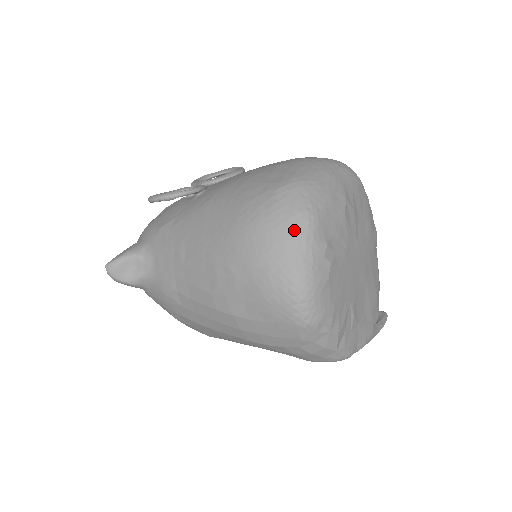
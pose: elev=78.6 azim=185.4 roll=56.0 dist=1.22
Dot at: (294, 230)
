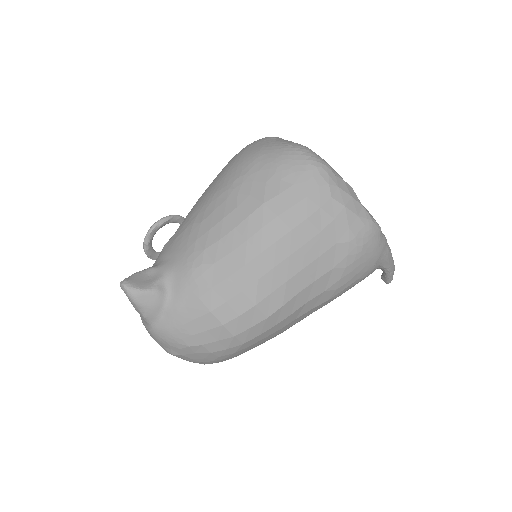
Dot at: (271, 138)
